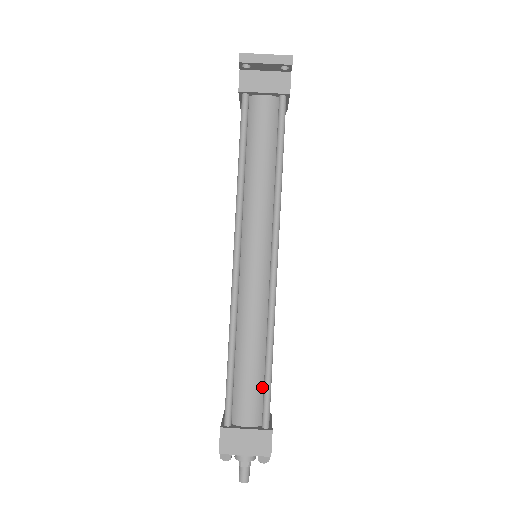
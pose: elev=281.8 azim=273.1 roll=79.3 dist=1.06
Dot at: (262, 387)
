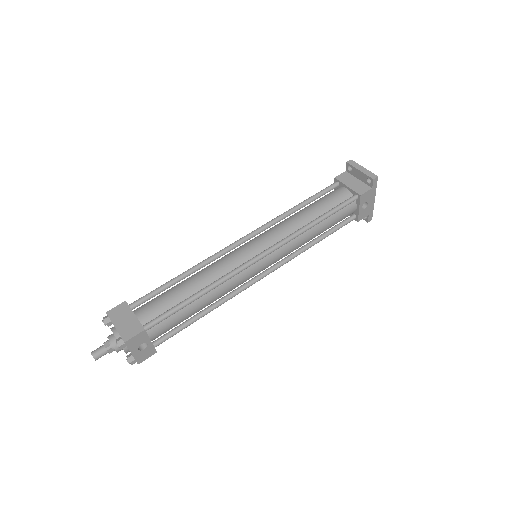
Dot at: (172, 309)
